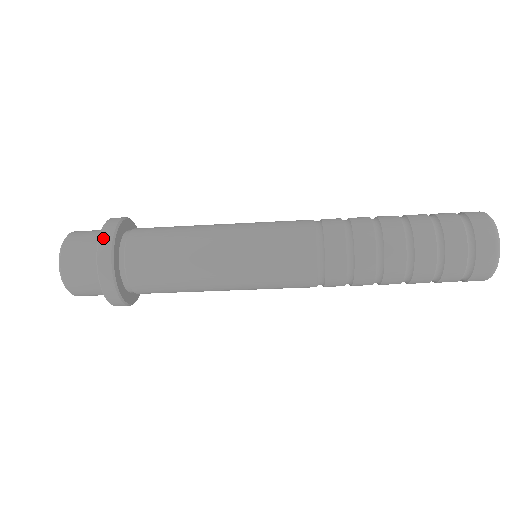
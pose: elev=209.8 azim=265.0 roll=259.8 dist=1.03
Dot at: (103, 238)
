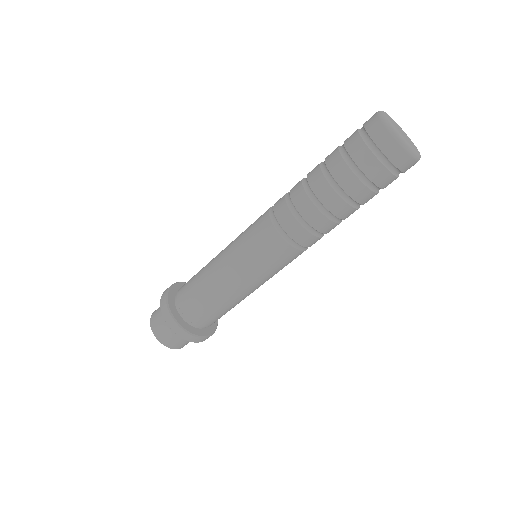
Dot at: (163, 311)
